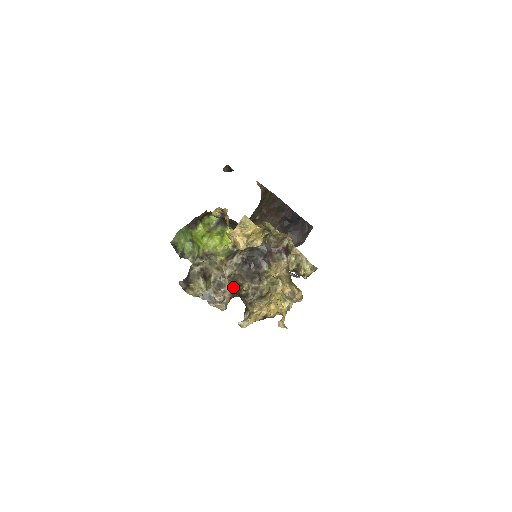
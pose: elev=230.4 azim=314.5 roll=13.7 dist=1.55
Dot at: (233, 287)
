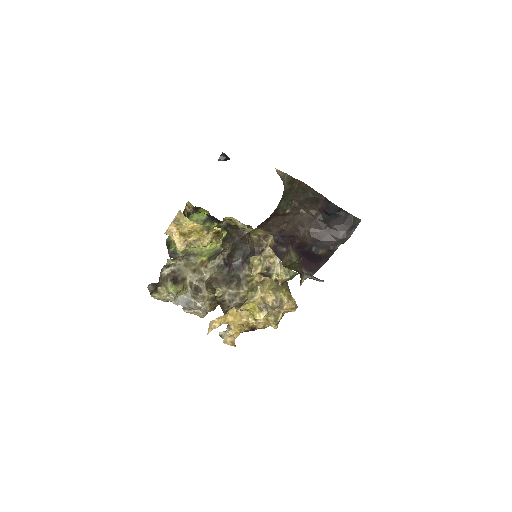
Dot at: (211, 292)
